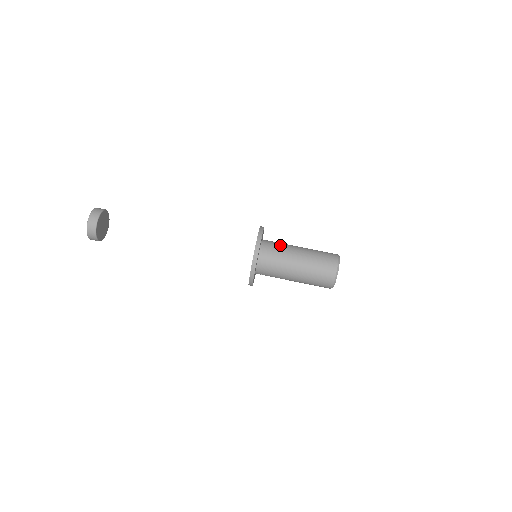
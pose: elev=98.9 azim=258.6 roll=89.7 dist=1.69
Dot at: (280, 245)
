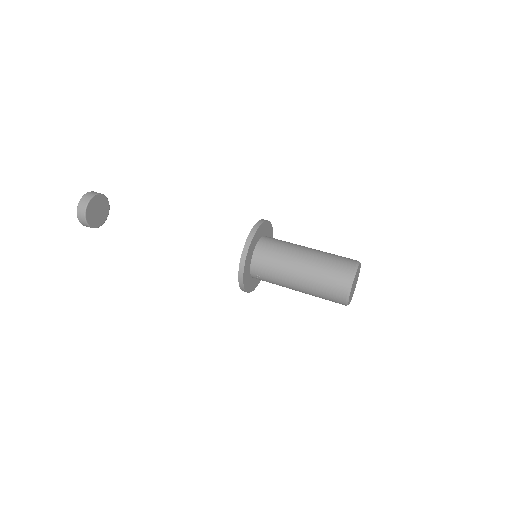
Dot at: (285, 241)
